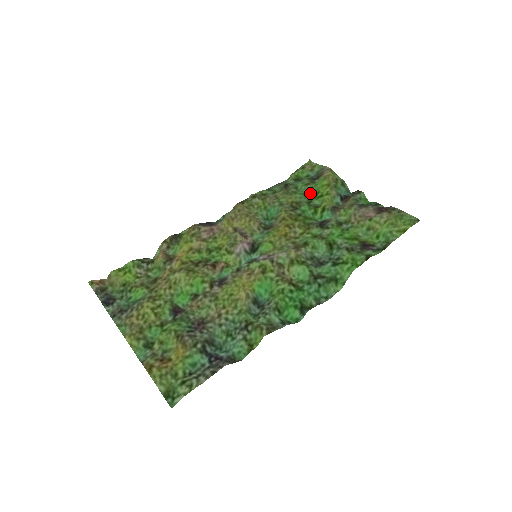
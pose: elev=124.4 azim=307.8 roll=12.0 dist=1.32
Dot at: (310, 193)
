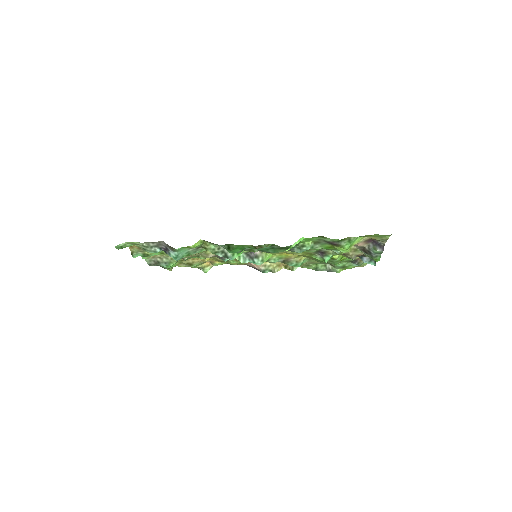
Dot at: (339, 262)
